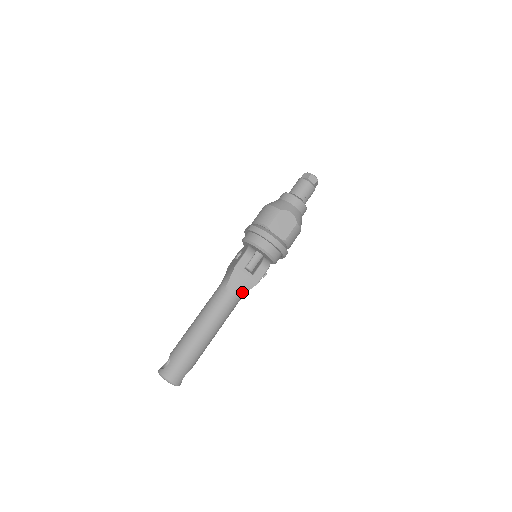
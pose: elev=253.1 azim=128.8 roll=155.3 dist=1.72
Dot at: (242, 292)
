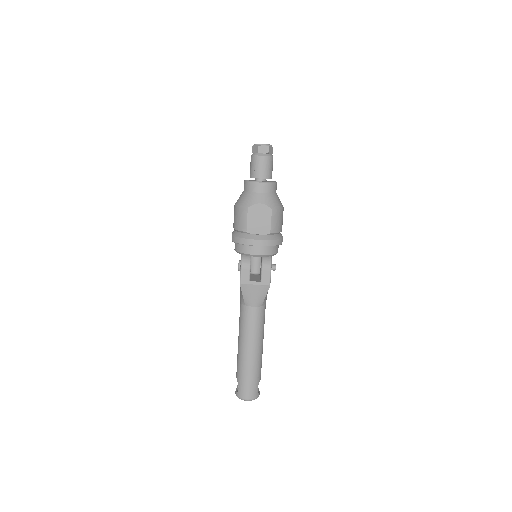
Dot at: (261, 300)
